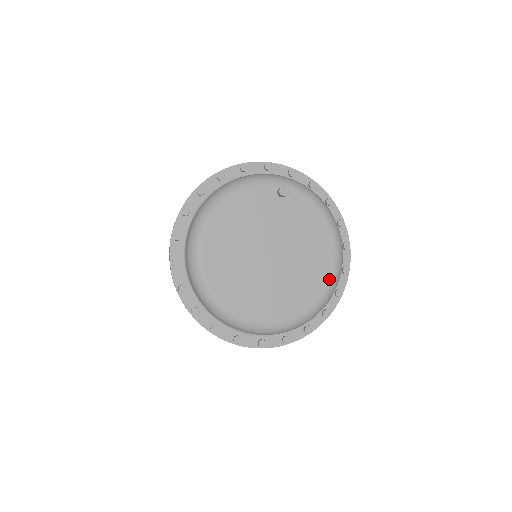
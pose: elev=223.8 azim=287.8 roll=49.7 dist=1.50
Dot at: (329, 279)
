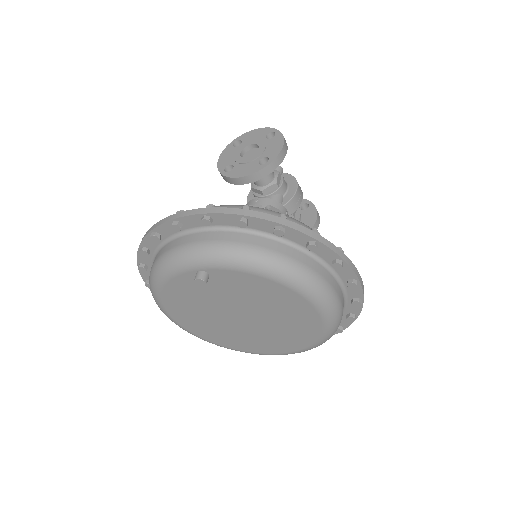
Dot at: (321, 322)
